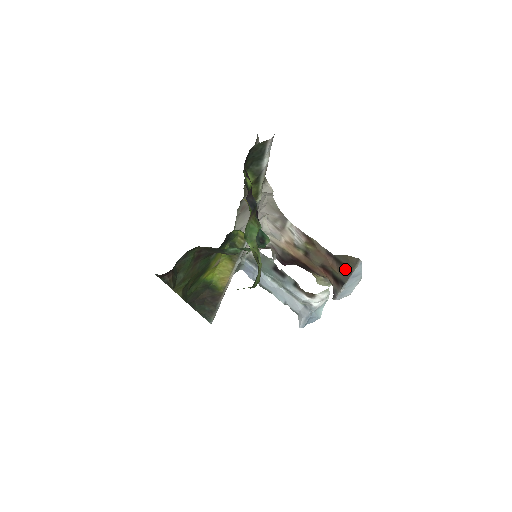
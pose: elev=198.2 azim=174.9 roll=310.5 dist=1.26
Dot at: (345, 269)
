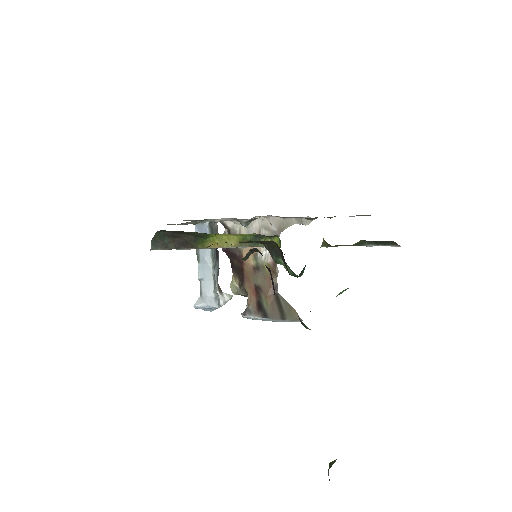
Dot at: (280, 312)
